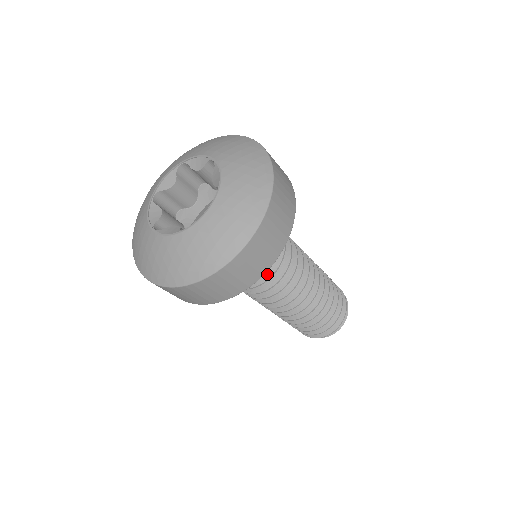
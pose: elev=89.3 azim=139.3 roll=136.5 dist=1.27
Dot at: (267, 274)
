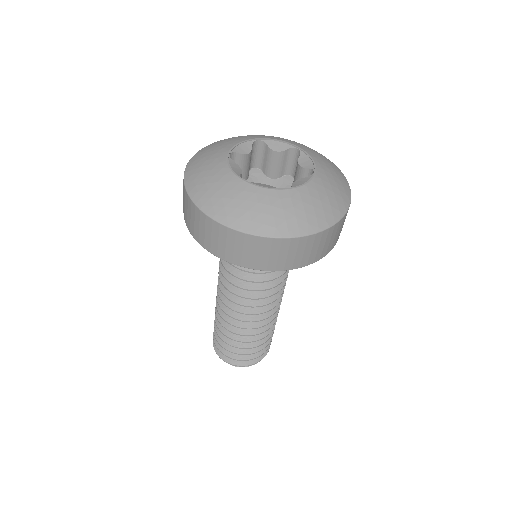
Dot at: occluded
